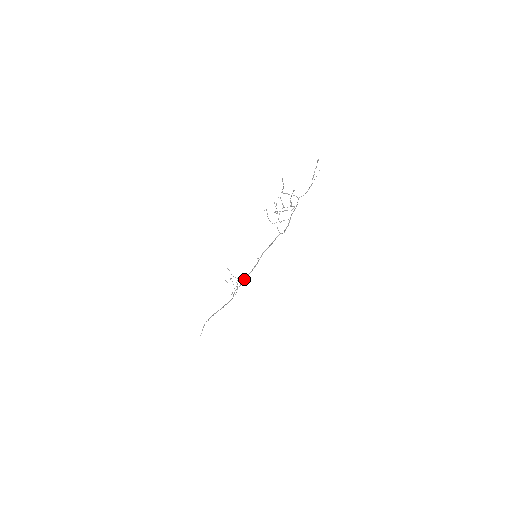
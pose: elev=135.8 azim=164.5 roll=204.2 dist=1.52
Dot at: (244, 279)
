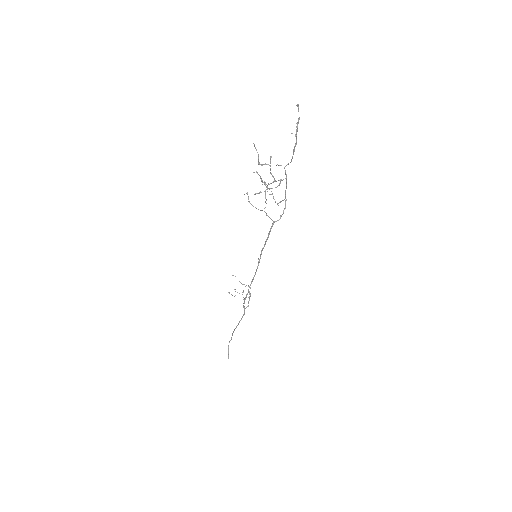
Dot at: occluded
